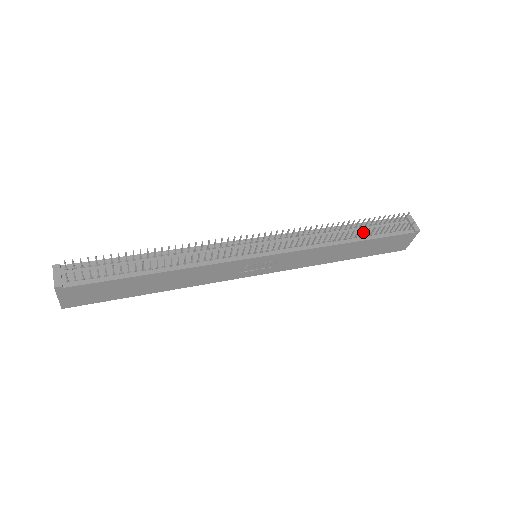
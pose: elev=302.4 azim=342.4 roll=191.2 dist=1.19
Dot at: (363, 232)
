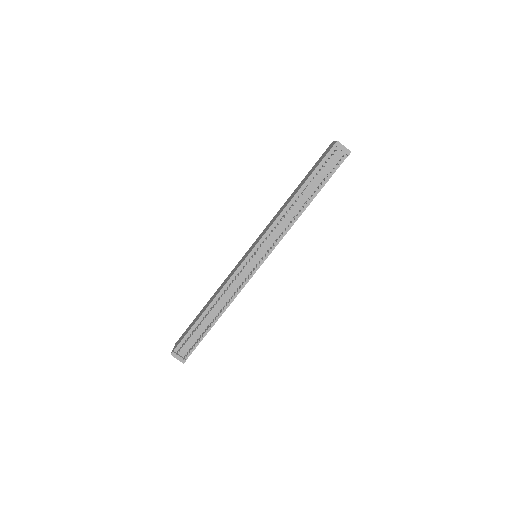
Dot at: occluded
